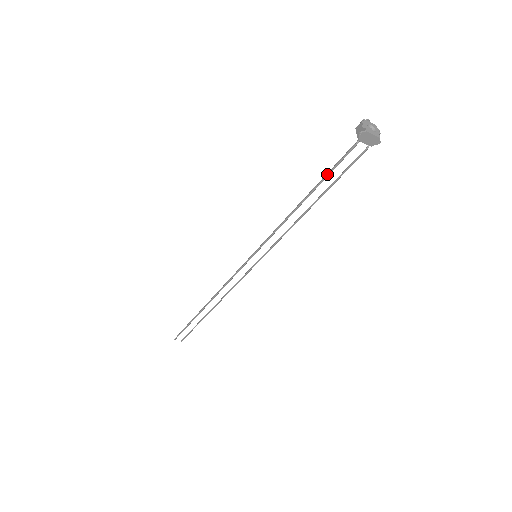
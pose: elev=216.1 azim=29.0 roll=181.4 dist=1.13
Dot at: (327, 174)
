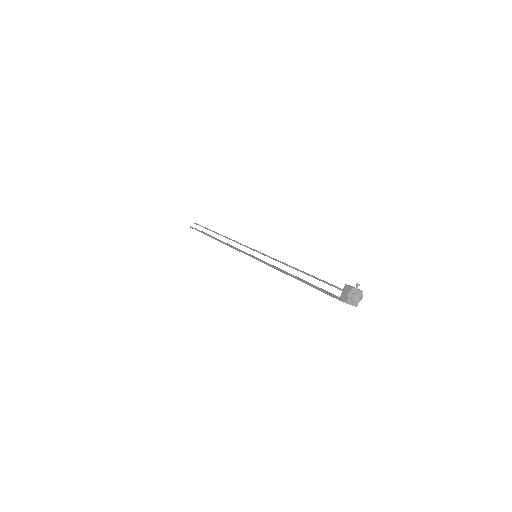
Dot at: (313, 287)
